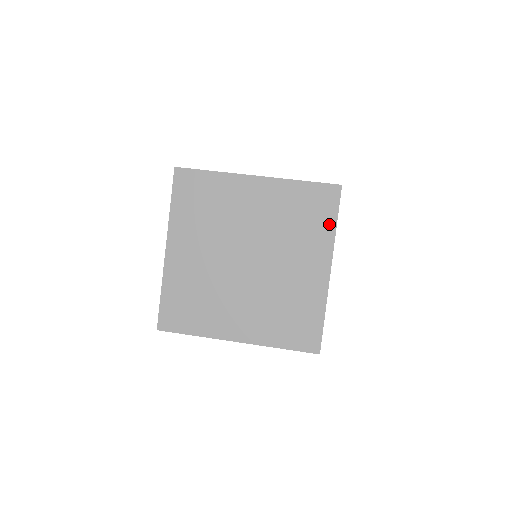
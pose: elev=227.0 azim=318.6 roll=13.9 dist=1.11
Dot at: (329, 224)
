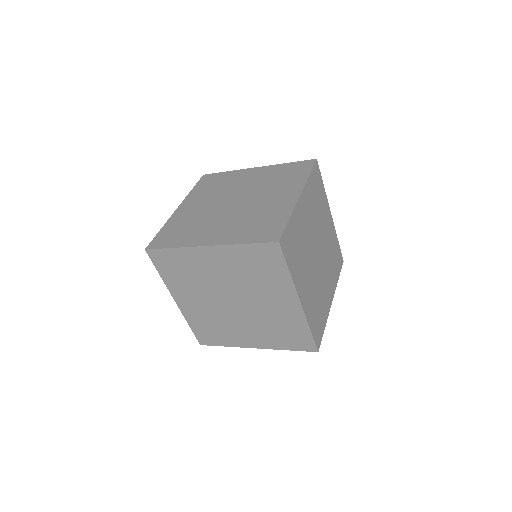
Dot at: (283, 272)
